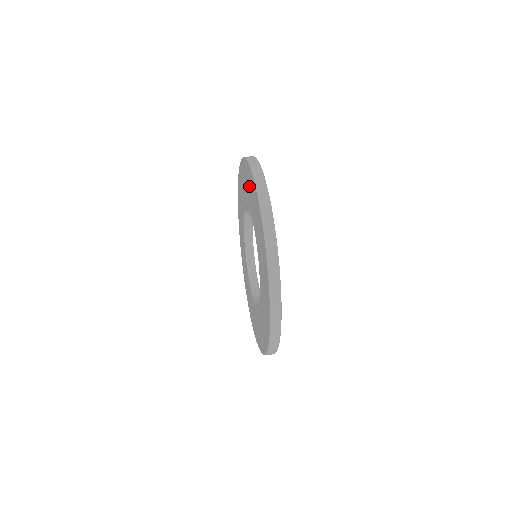
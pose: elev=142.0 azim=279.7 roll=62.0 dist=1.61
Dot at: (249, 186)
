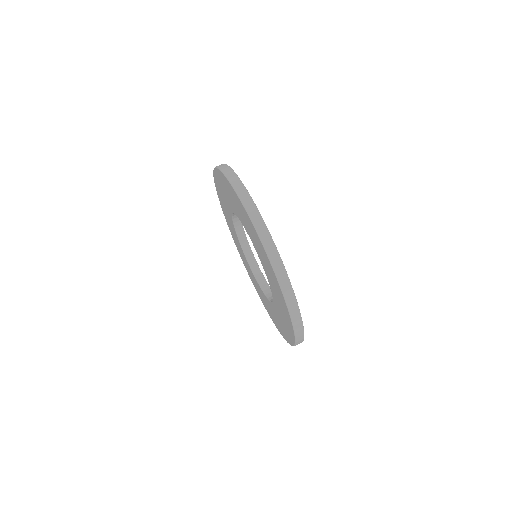
Dot at: (252, 233)
